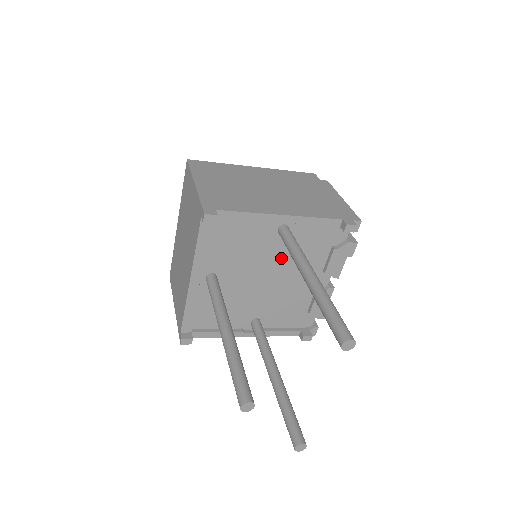
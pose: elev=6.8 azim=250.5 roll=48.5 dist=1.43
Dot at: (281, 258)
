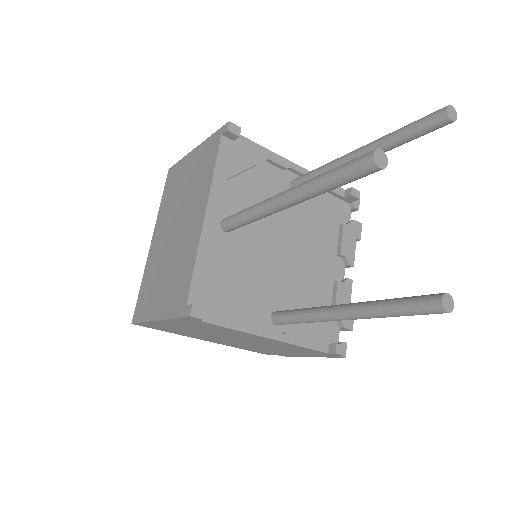
Dot at: (296, 223)
